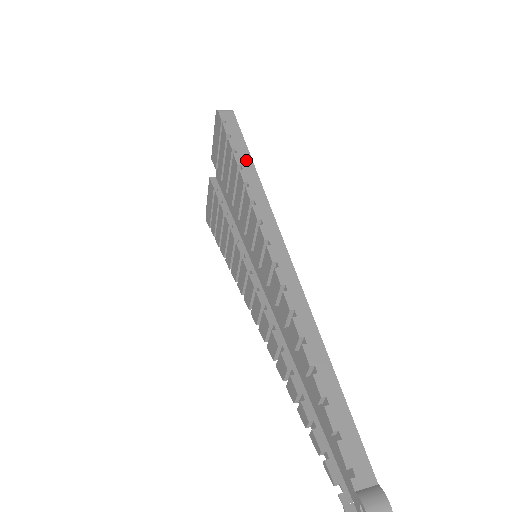
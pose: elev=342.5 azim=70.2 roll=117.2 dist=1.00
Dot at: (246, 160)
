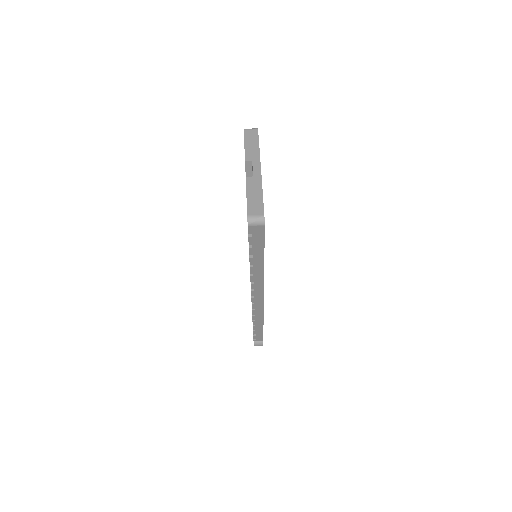
Dot at: (259, 262)
